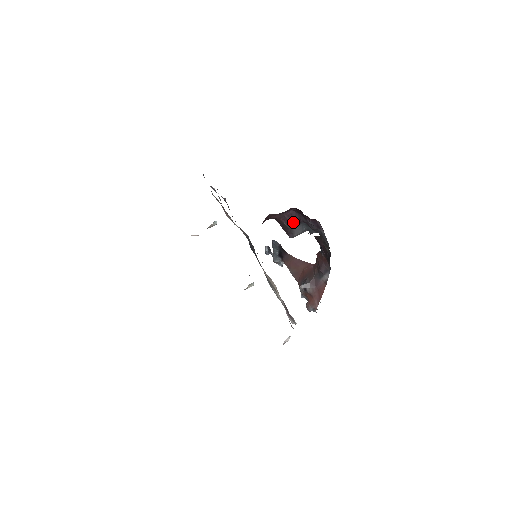
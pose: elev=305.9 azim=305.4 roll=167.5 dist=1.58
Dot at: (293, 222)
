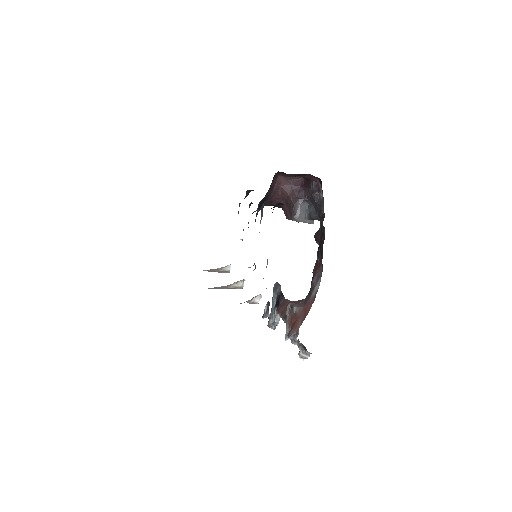
Dot at: (299, 198)
